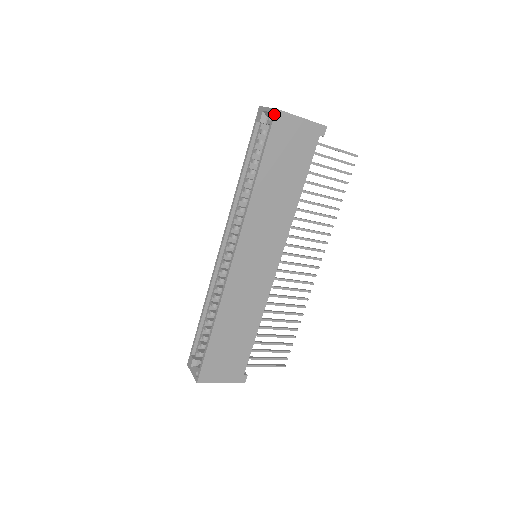
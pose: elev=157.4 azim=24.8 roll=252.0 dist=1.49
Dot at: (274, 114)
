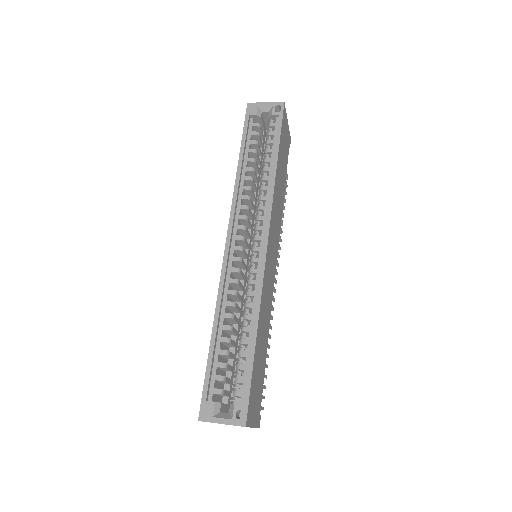
Dot at: (283, 106)
